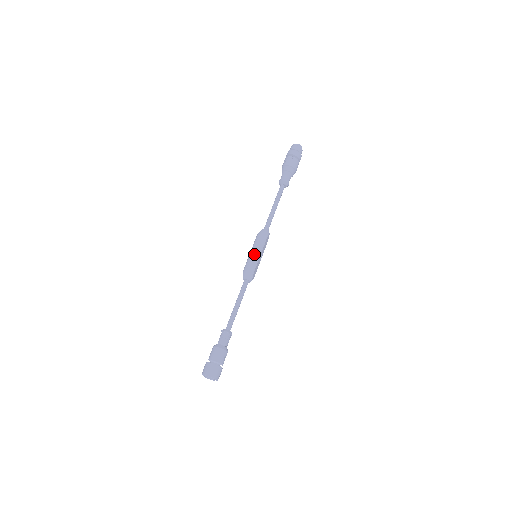
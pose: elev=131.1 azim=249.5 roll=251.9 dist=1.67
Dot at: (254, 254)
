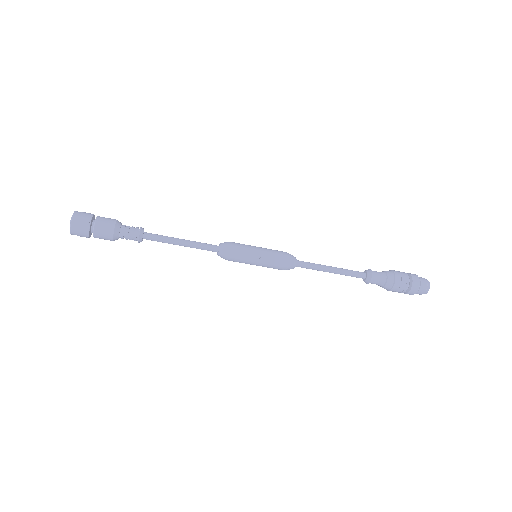
Dot at: occluded
